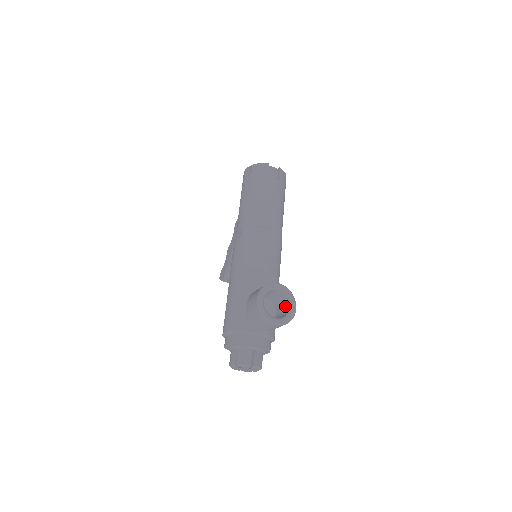
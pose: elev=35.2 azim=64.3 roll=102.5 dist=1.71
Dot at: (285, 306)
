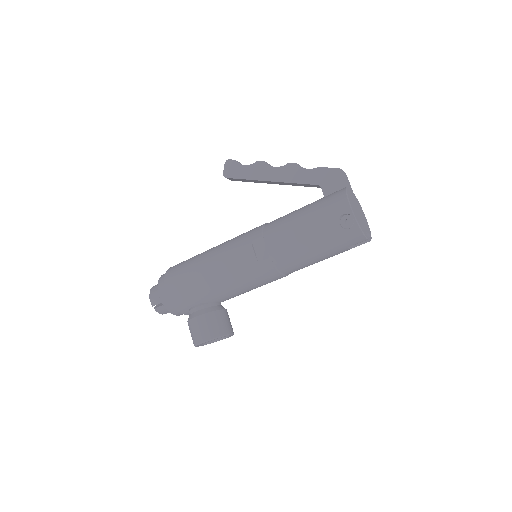
Dot at: occluded
